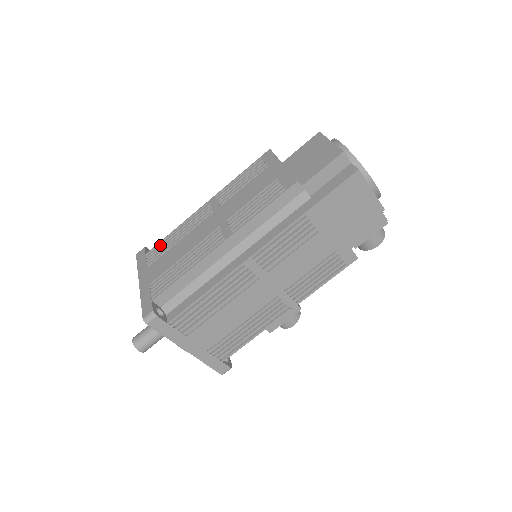
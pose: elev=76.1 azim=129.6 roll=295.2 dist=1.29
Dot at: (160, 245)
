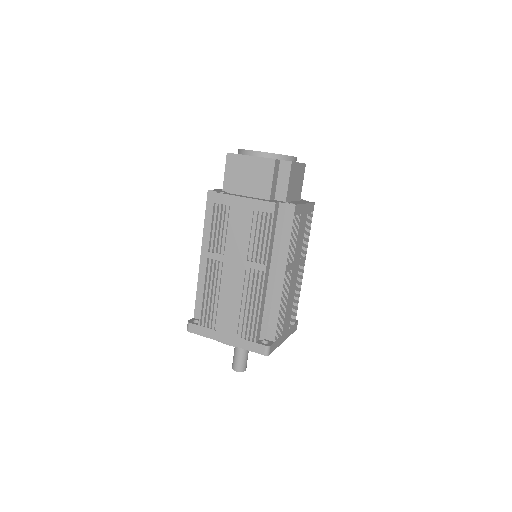
Dot at: (204, 312)
